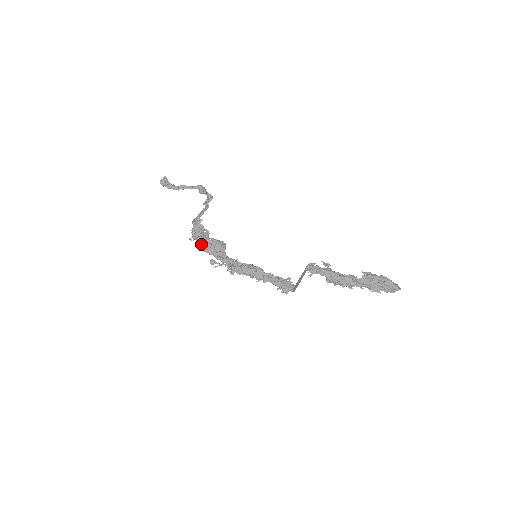
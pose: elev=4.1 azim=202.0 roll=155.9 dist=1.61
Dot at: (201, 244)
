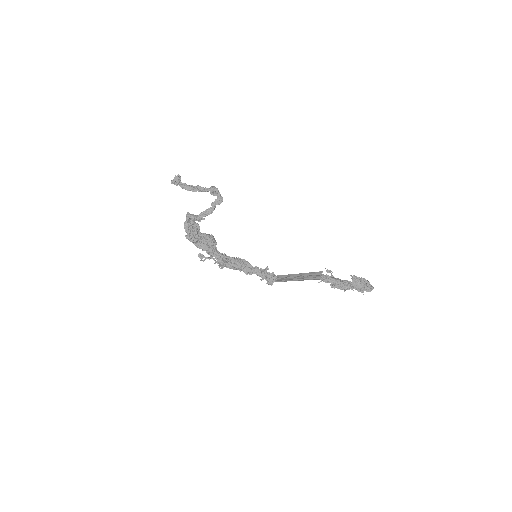
Dot at: (195, 240)
